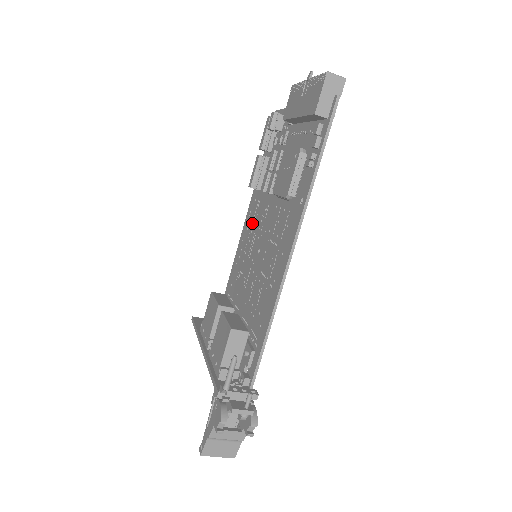
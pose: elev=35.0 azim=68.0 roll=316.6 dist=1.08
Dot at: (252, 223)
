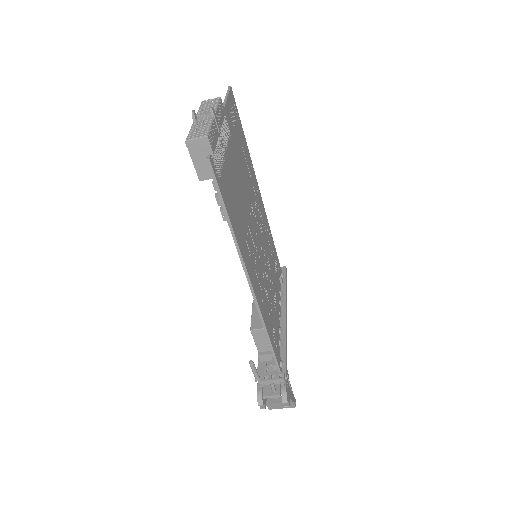
Dot at: occluded
